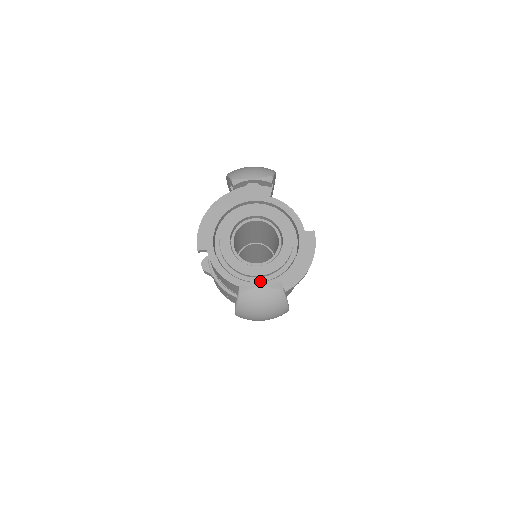
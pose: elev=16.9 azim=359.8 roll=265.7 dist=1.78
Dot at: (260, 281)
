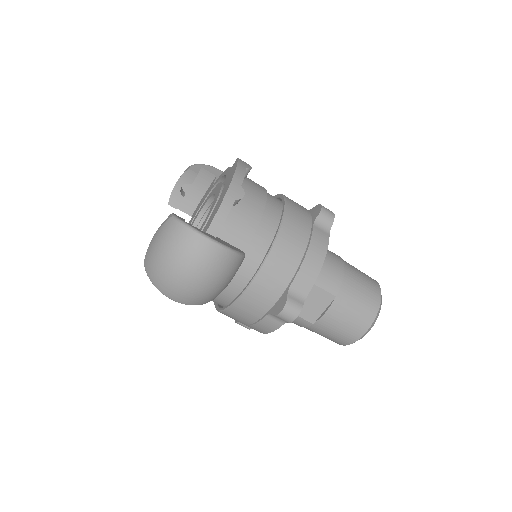
Dot at: occluded
